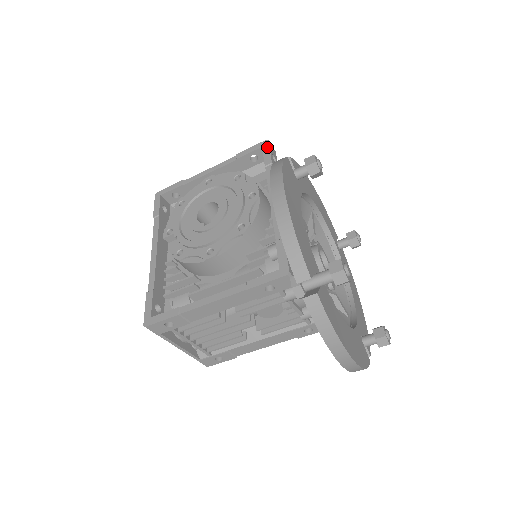
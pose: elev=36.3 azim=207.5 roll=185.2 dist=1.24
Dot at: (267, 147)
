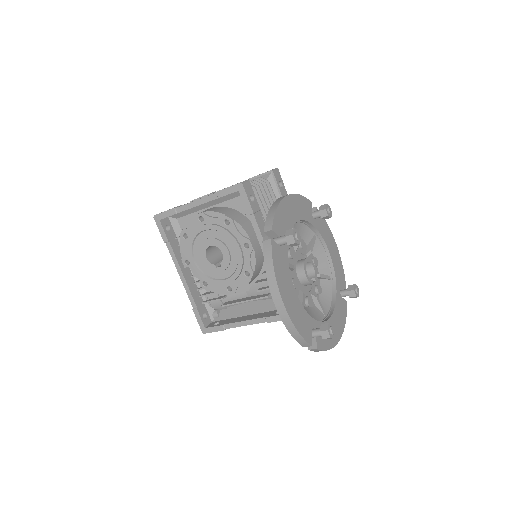
Dot at: (244, 193)
